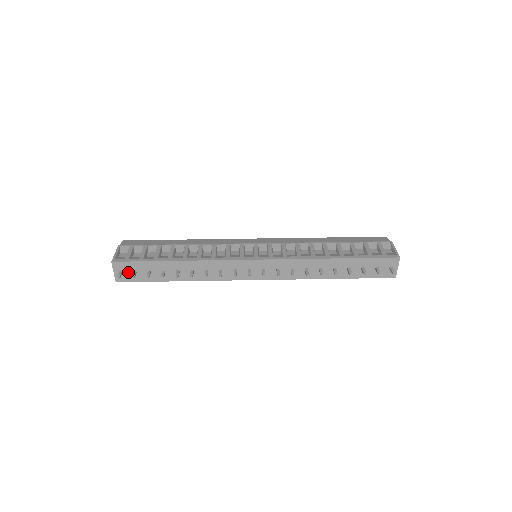
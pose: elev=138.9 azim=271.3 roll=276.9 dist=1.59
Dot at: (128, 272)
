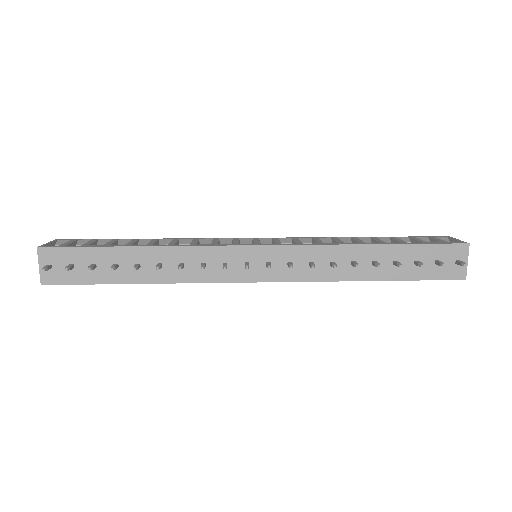
Dot at: (61, 266)
